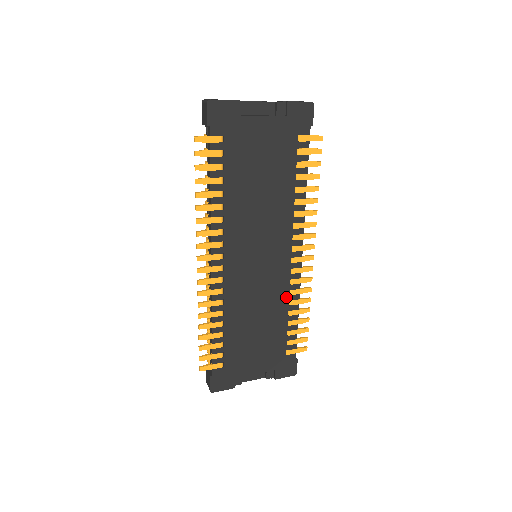
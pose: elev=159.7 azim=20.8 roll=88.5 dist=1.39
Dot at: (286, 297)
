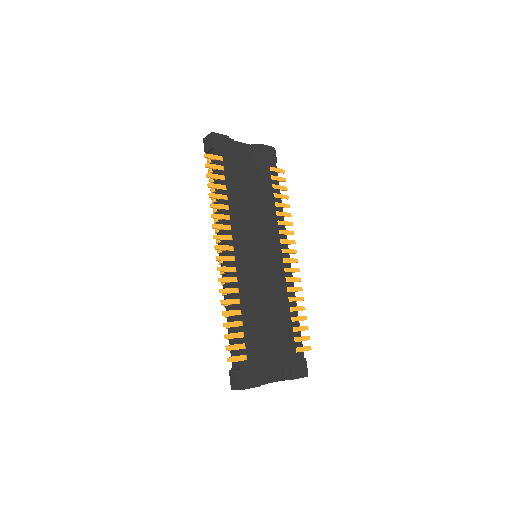
Dot at: (285, 293)
